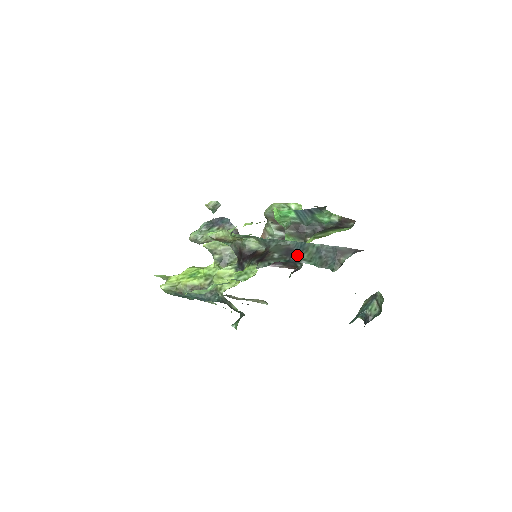
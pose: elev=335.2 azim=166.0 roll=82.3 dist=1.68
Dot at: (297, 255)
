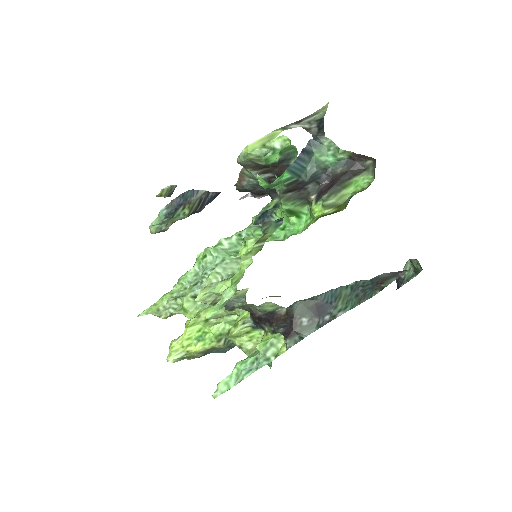
Dot at: (330, 310)
